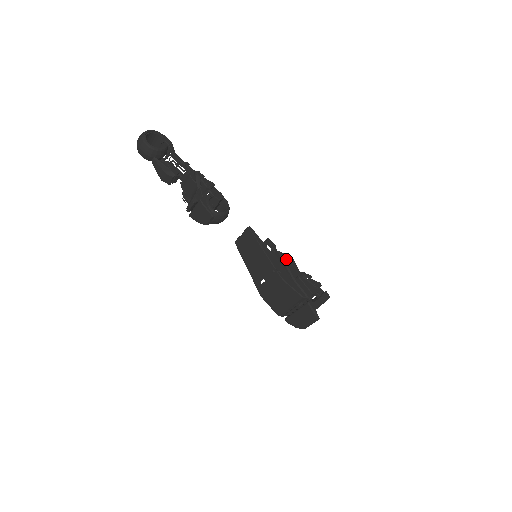
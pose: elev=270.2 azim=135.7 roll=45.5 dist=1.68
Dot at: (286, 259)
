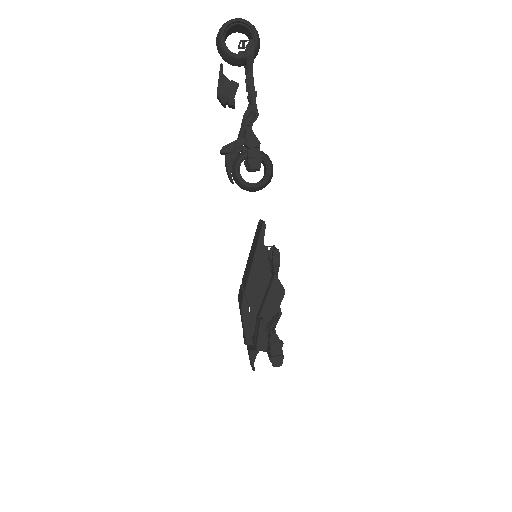
Dot at: (274, 289)
